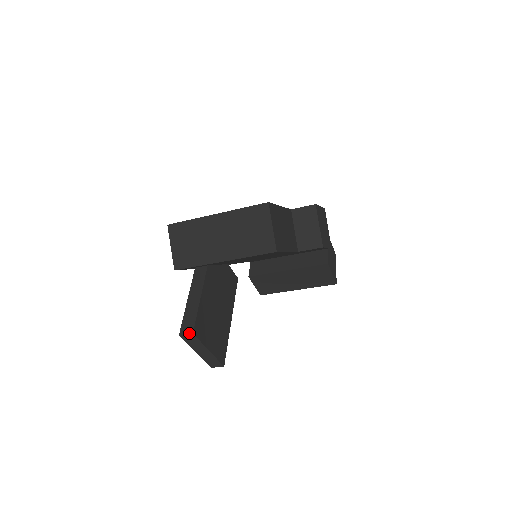
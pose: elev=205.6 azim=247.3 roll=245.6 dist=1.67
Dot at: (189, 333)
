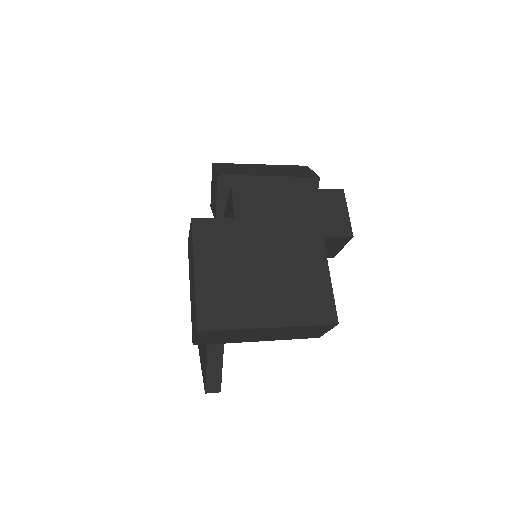
Dot at: occluded
